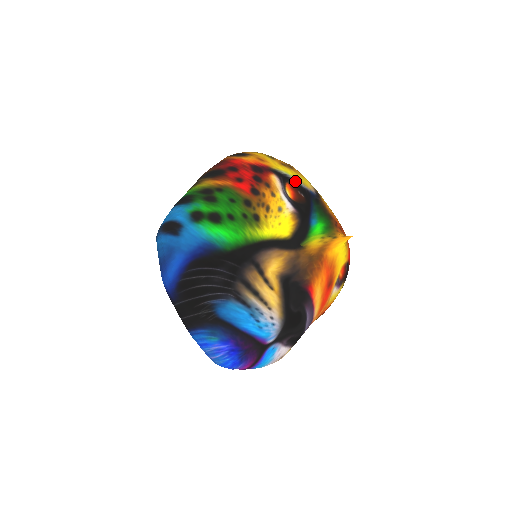
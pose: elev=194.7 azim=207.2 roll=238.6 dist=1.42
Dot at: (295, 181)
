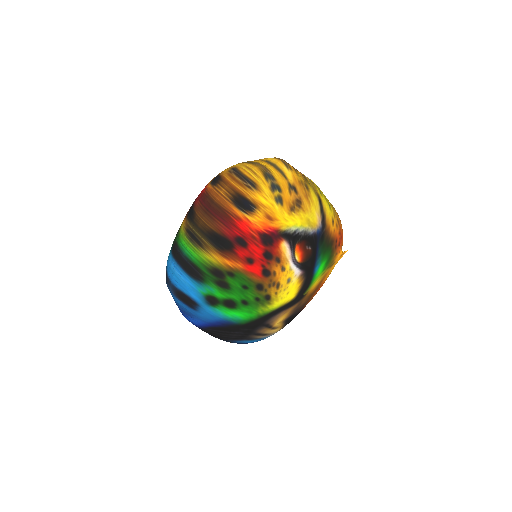
Dot at: (304, 234)
